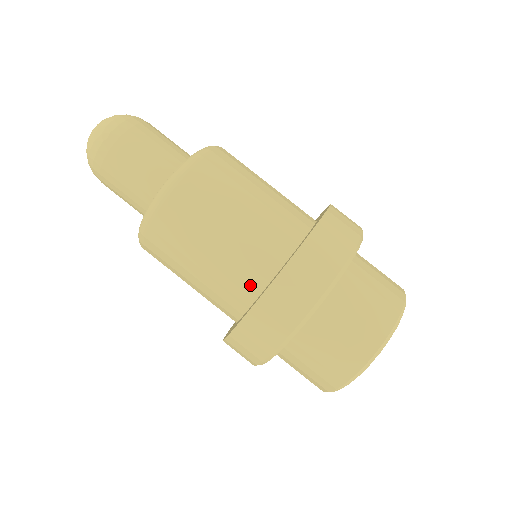
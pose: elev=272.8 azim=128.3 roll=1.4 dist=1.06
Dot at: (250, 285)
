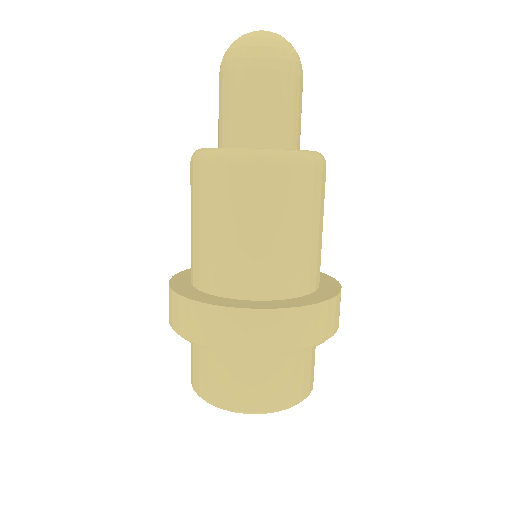
Dot at: (289, 285)
